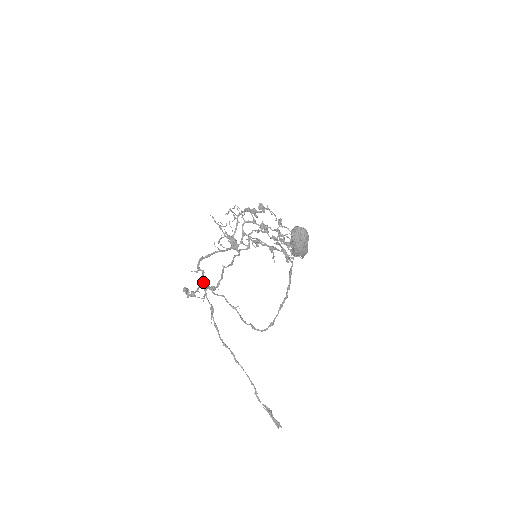
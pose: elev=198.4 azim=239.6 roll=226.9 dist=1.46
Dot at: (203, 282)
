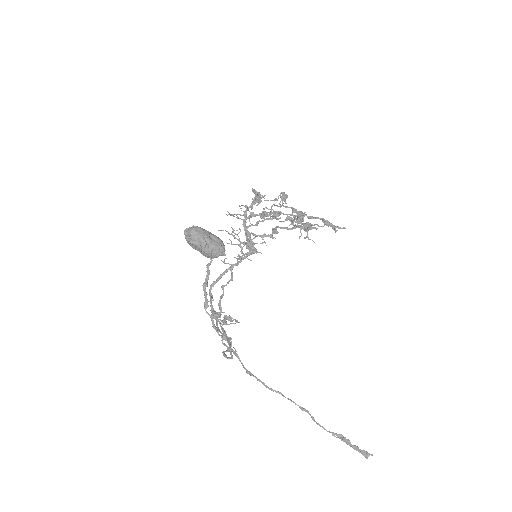
Dot at: (212, 311)
